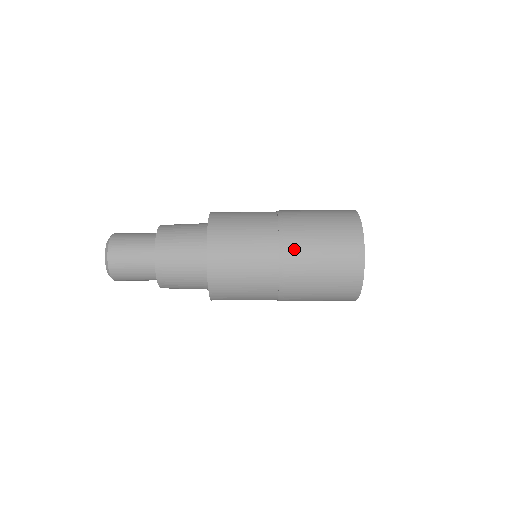
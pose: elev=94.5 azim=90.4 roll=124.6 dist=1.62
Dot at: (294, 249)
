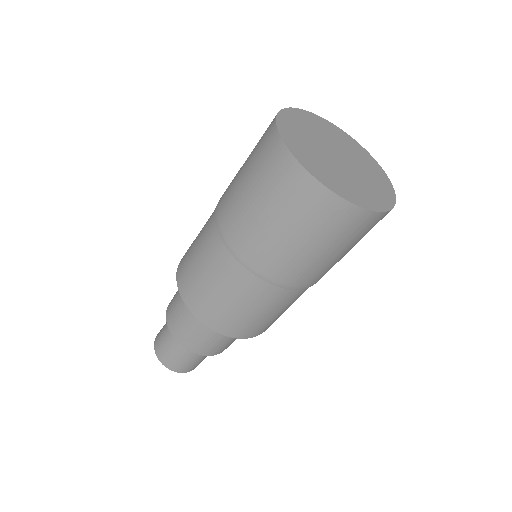
Dot at: (245, 244)
